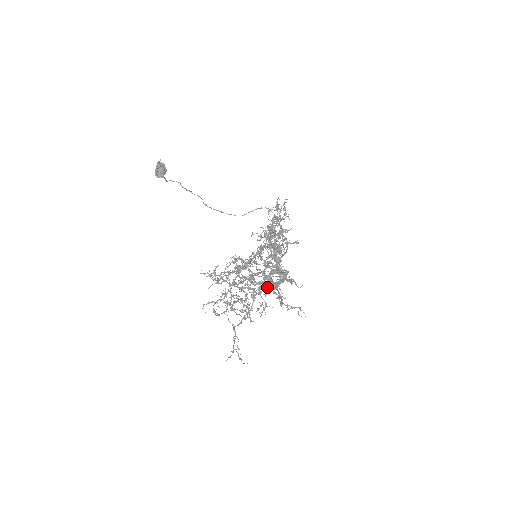
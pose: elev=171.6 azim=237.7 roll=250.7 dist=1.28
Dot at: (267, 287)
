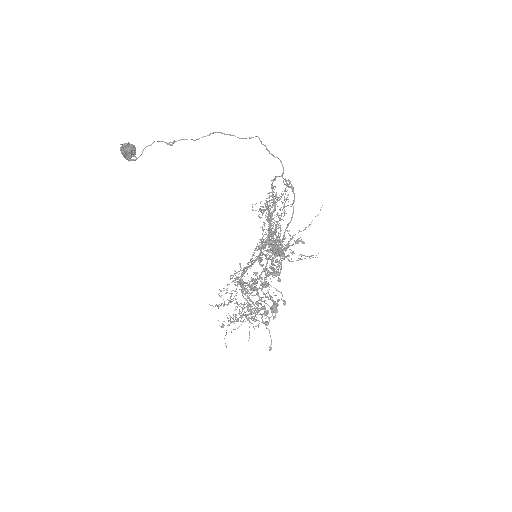
Dot at: occluded
